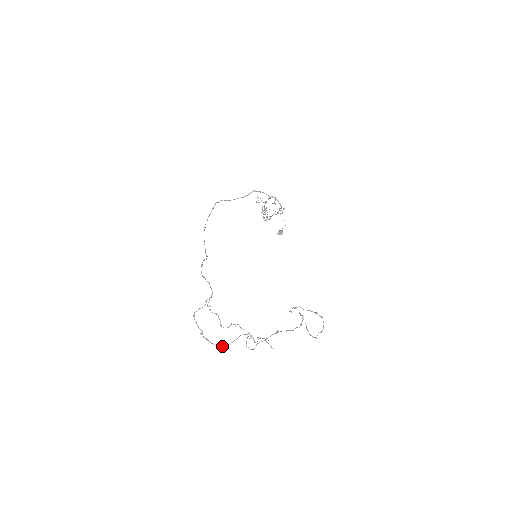
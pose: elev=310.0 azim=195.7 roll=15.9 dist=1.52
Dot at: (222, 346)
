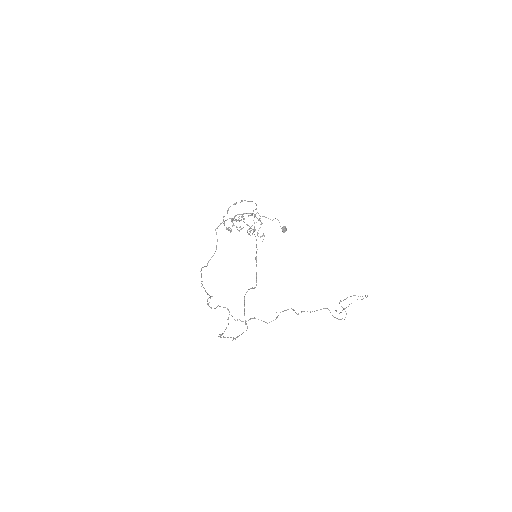
Dot at: (245, 324)
